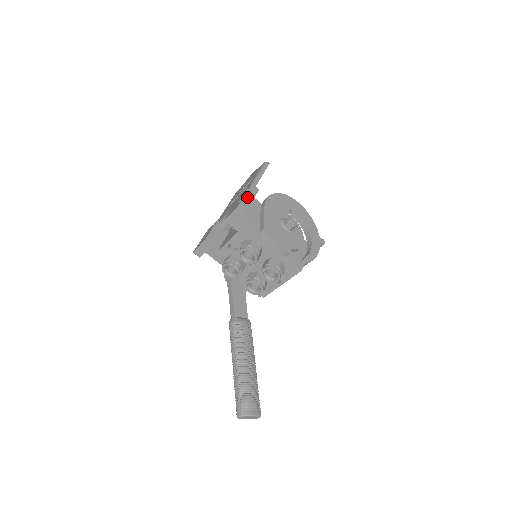
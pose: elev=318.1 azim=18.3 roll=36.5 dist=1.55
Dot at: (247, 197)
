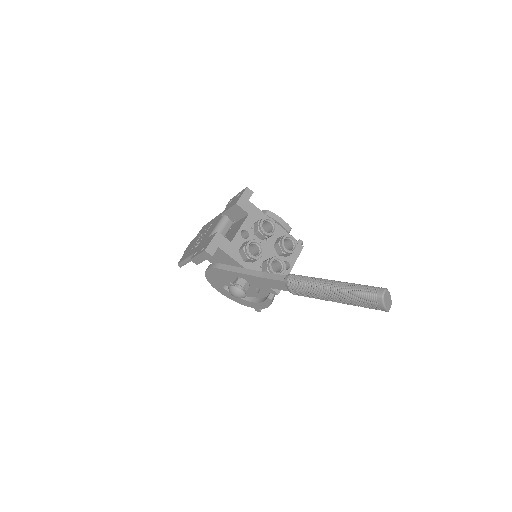
Dot at: occluded
